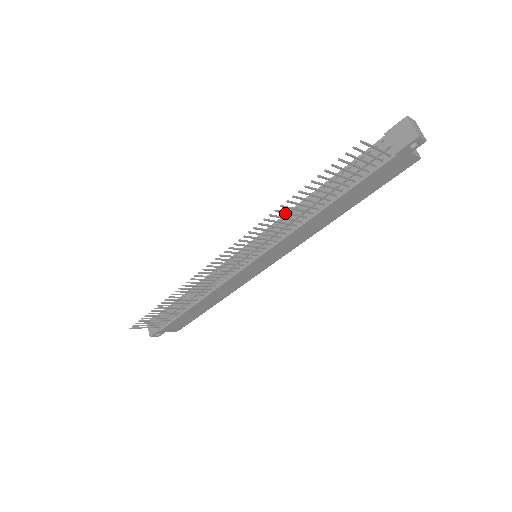
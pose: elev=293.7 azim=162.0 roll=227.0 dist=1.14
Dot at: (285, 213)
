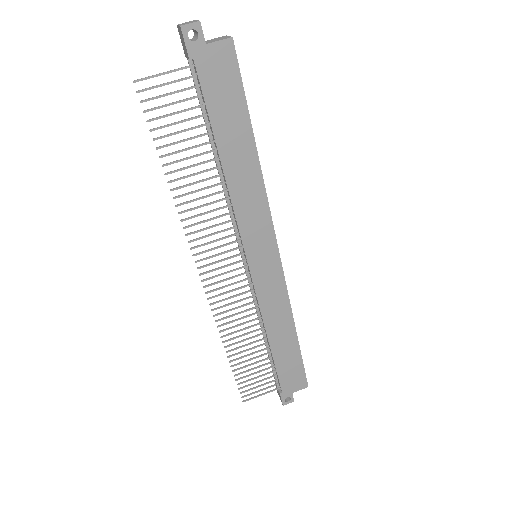
Dot at: occluded
